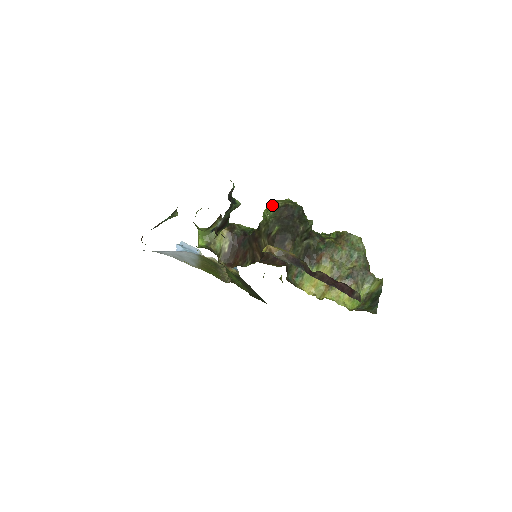
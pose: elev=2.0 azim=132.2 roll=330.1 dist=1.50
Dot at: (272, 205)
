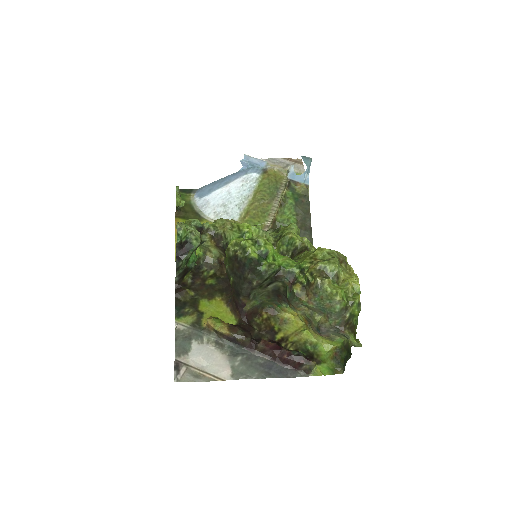
Dot at: (225, 251)
